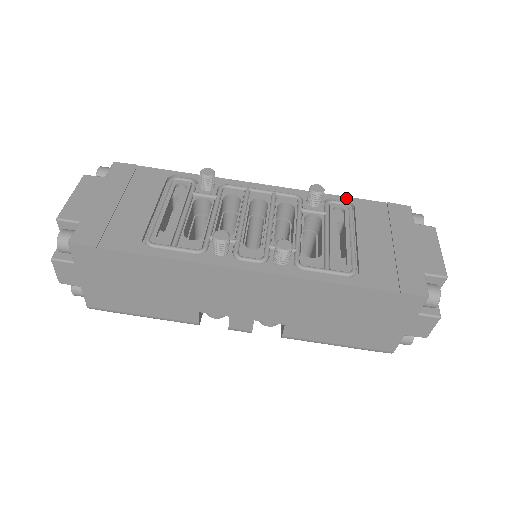
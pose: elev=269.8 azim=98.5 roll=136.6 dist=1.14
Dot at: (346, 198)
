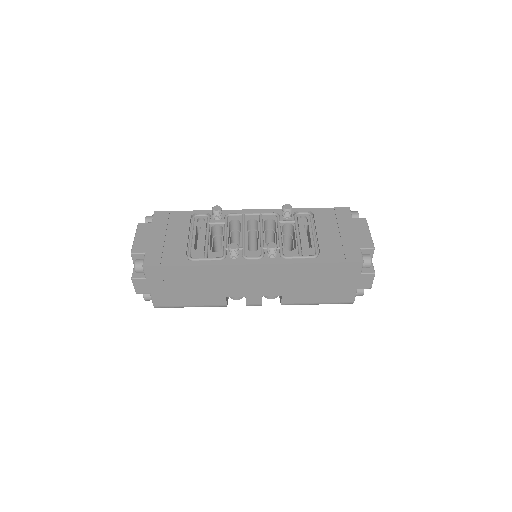
Dot at: (307, 209)
